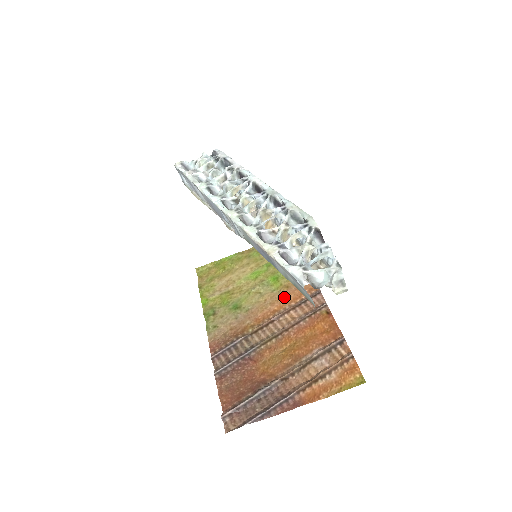
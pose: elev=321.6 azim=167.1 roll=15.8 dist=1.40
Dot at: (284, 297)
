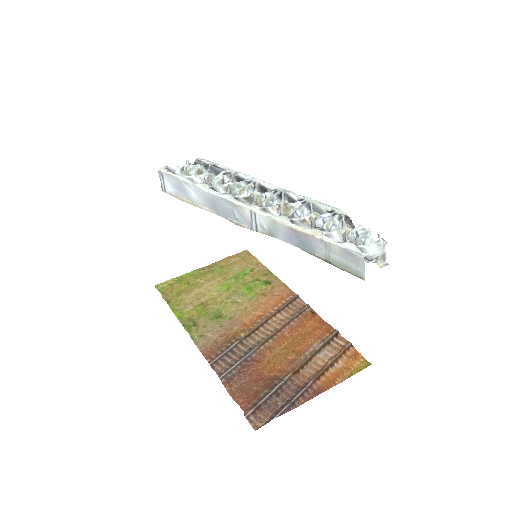
Dot at: (265, 303)
